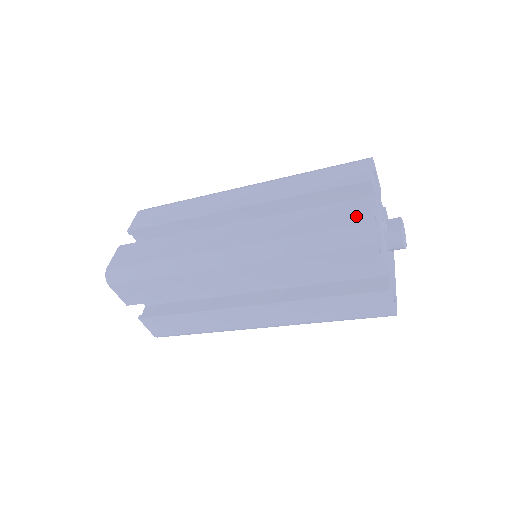
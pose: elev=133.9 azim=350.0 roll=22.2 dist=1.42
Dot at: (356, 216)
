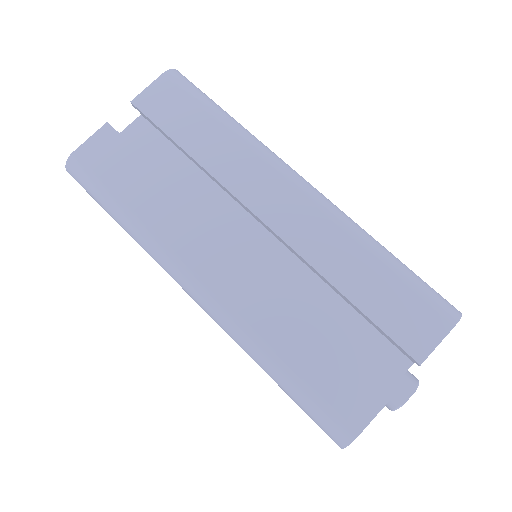
Dot at: (354, 406)
